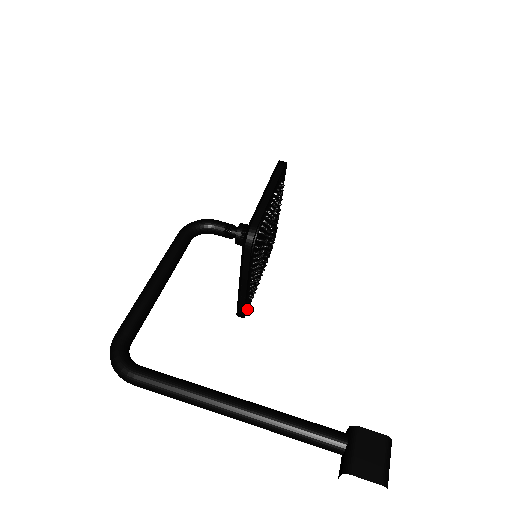
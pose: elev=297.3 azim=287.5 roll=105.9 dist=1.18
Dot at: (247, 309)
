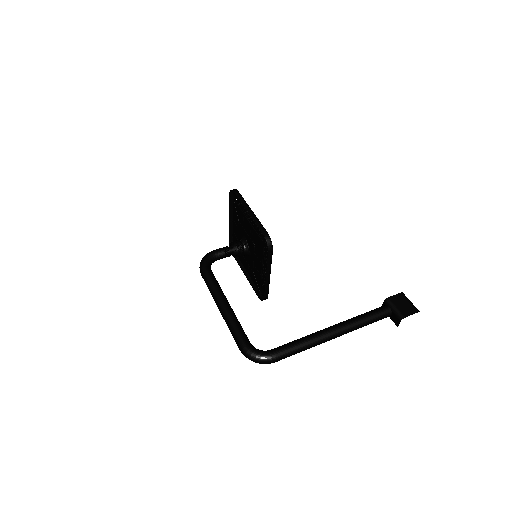
Dot at: (261, 294)
